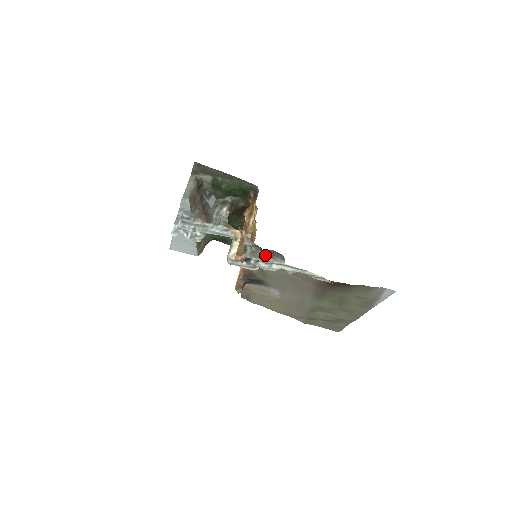
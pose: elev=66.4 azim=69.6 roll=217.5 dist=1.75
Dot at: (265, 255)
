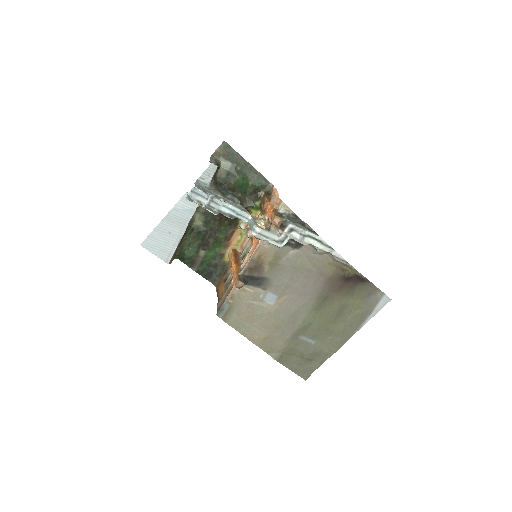
Dot at: (302, 223)
